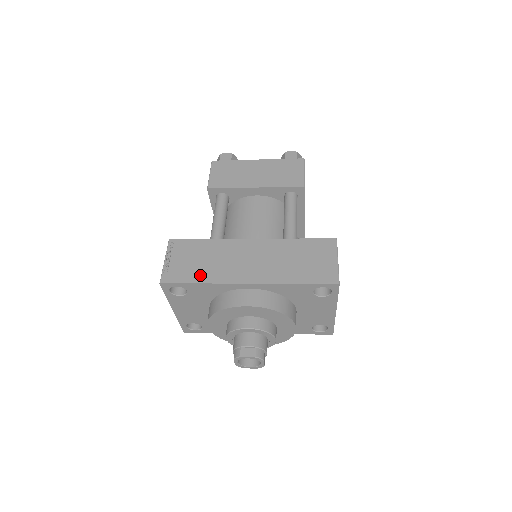
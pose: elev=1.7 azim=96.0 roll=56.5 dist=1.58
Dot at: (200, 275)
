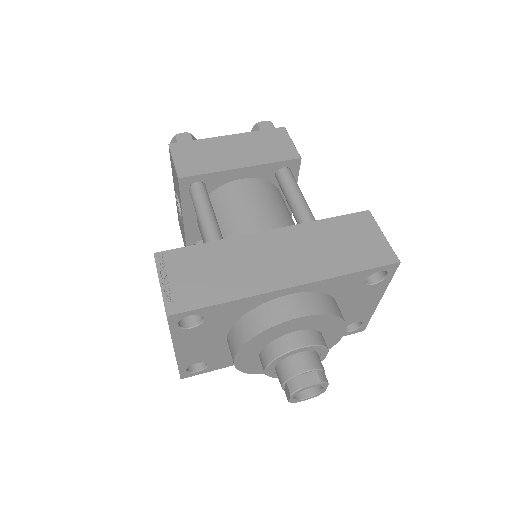
Dot at: (221, 291)
